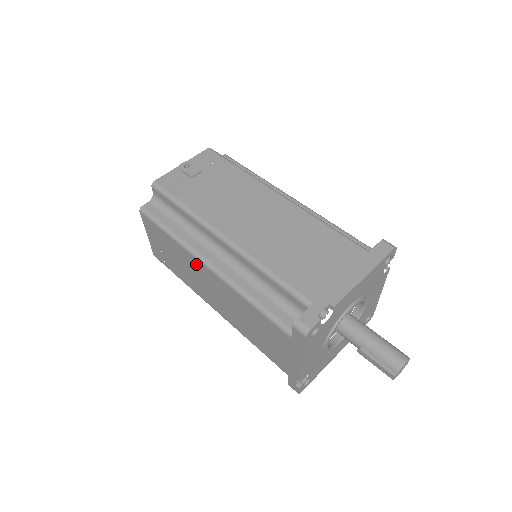
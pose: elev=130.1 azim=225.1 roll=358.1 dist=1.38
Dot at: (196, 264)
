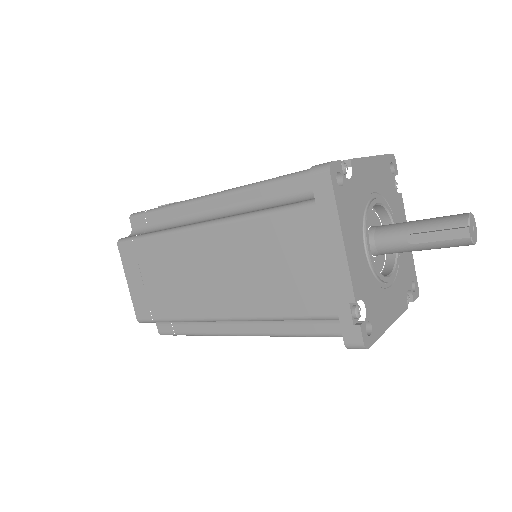
Dot at: (186, 244)
